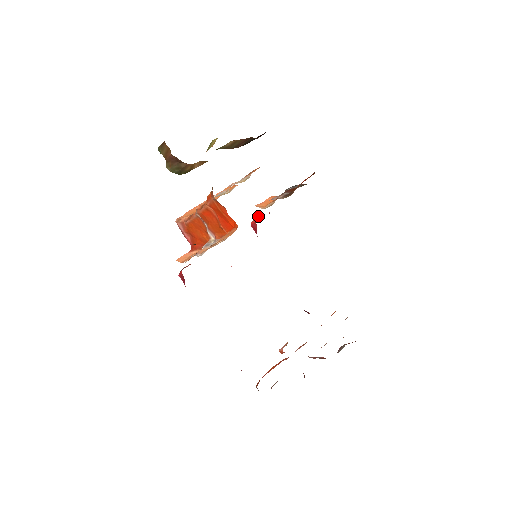
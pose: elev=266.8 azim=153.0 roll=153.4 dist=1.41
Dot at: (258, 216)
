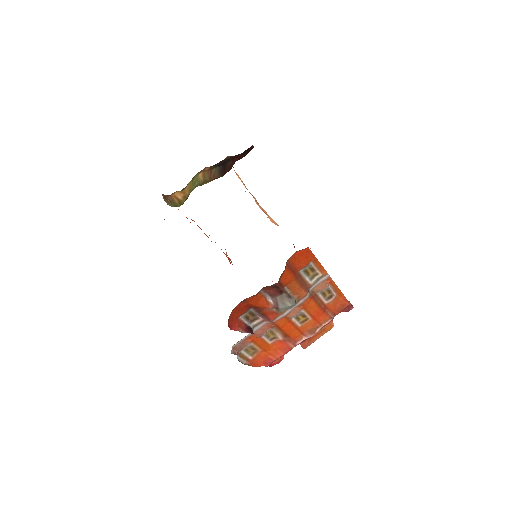
Dot at: occluded
